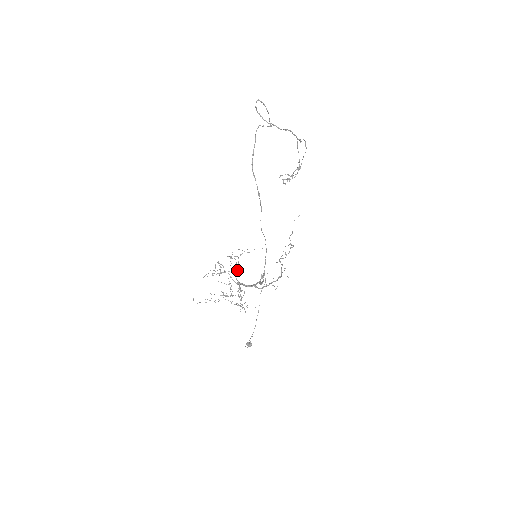
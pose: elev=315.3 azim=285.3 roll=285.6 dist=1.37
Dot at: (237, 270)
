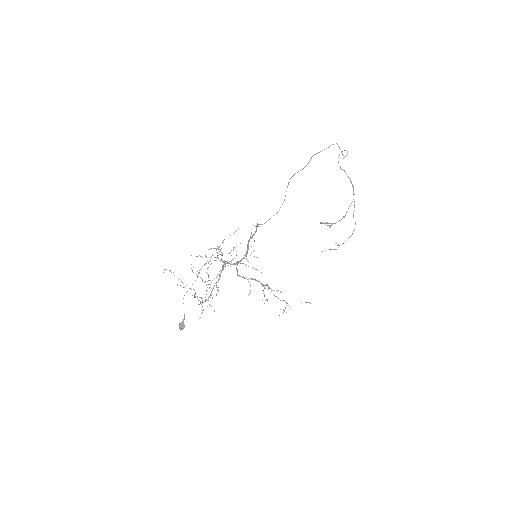
Dot at: occluded
